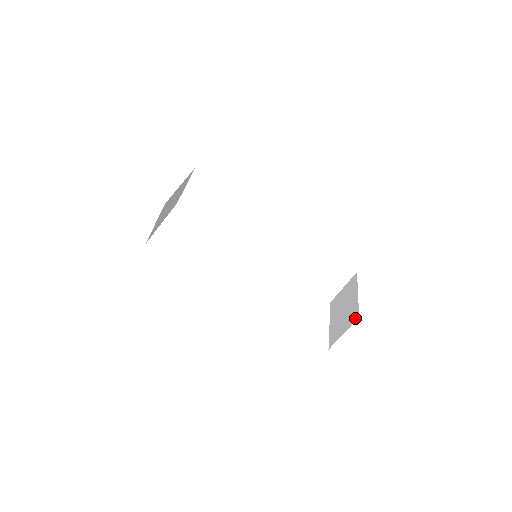
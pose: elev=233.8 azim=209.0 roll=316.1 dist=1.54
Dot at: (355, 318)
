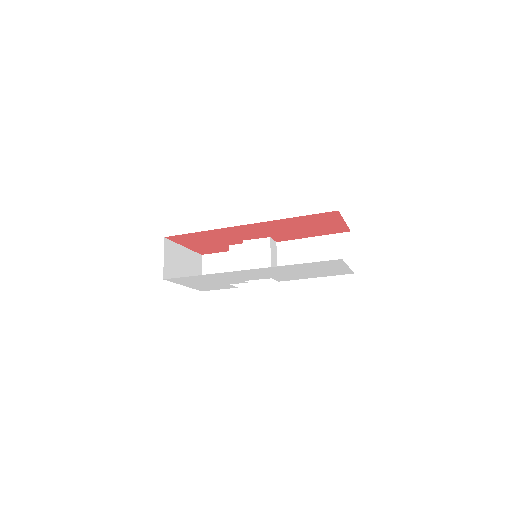
Dot at: occluded
